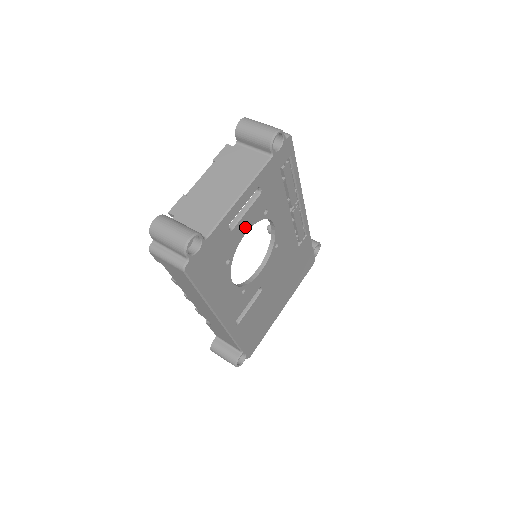
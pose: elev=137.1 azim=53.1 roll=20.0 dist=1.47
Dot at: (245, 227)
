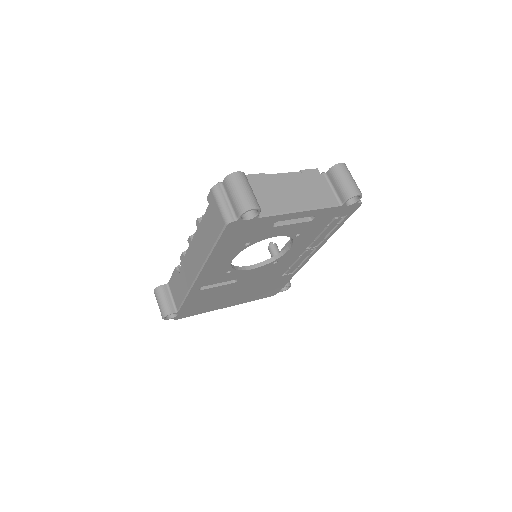
Dot at: (280, 232)
